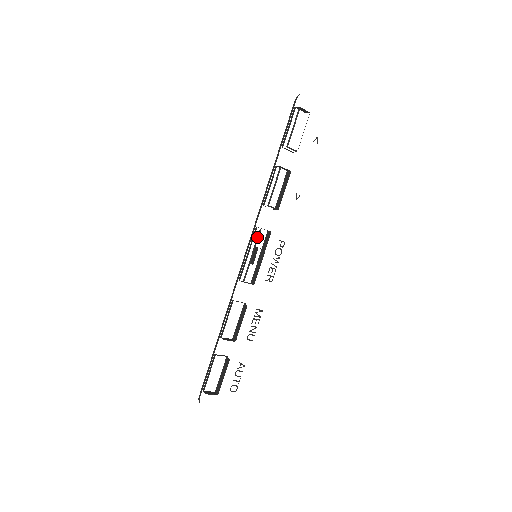
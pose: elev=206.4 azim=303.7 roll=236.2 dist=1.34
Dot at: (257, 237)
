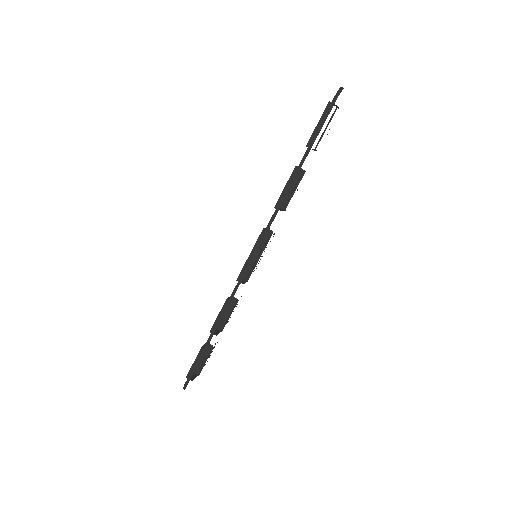
Dot at: (265, 242)
